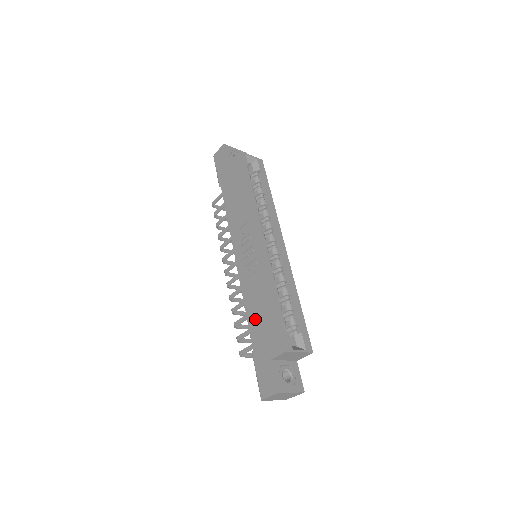
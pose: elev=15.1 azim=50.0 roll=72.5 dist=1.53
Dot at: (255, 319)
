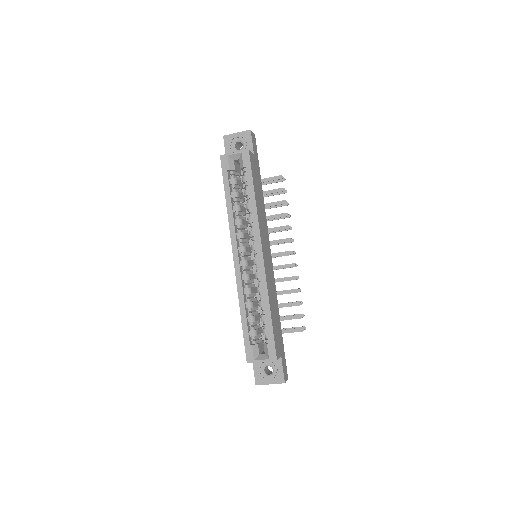
Dot at: occluded
